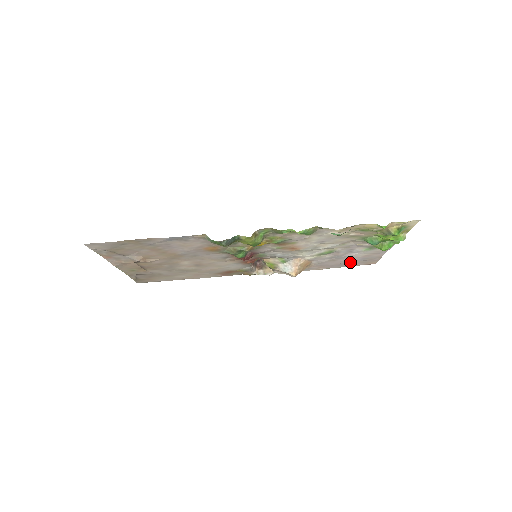
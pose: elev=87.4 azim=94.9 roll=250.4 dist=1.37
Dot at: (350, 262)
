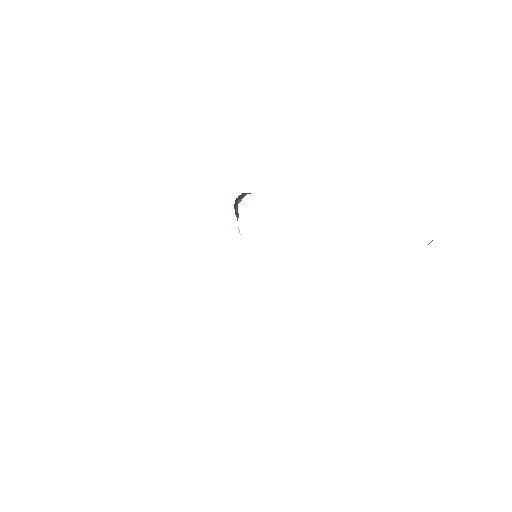
Dot at: occluded
